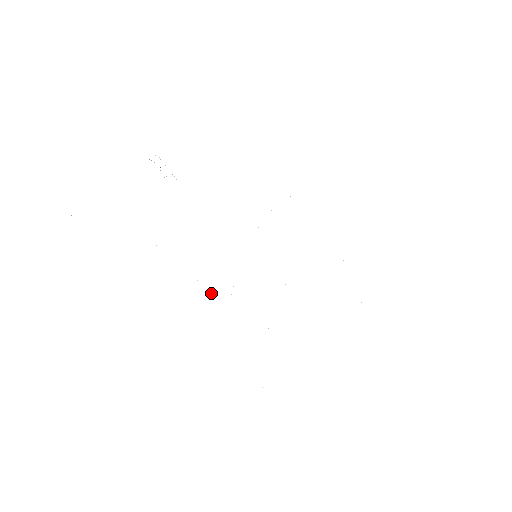
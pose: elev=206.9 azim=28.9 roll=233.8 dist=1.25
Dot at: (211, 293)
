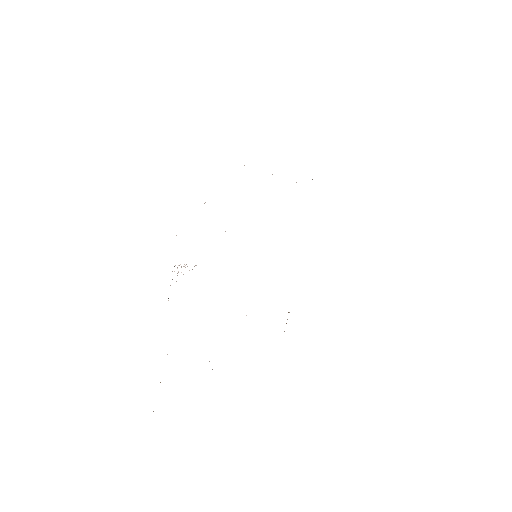
Dot at: occluded
